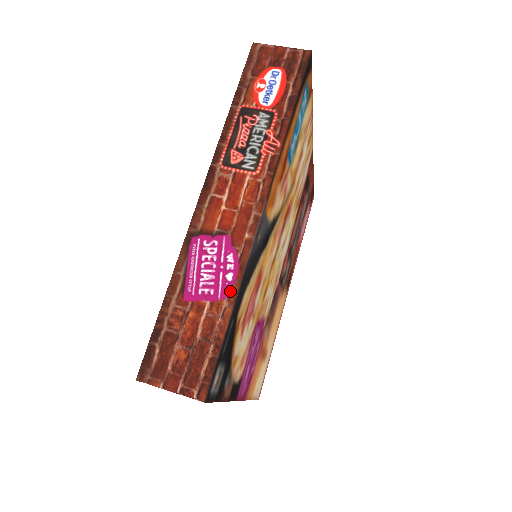
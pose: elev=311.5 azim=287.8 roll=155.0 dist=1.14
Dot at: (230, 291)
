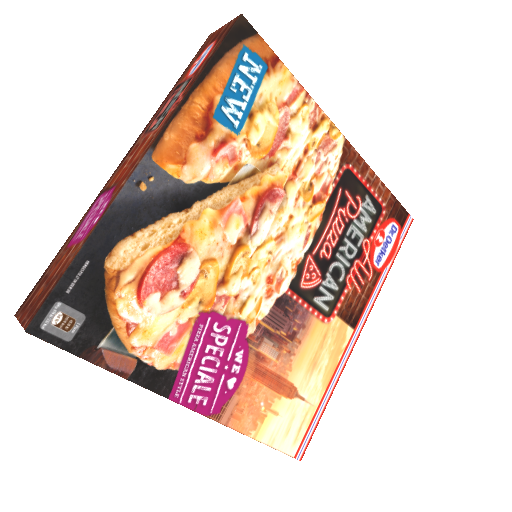
Dot at: (89, 232)
